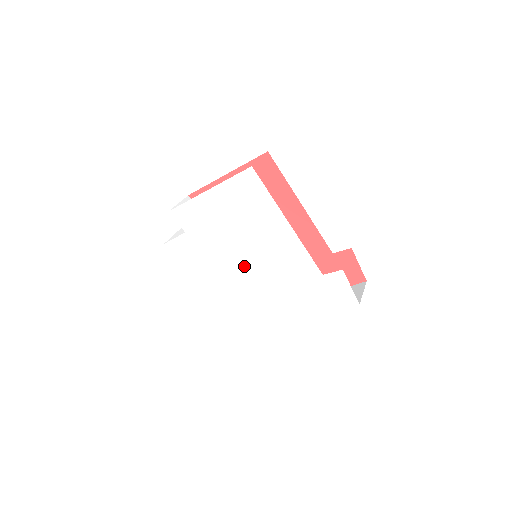
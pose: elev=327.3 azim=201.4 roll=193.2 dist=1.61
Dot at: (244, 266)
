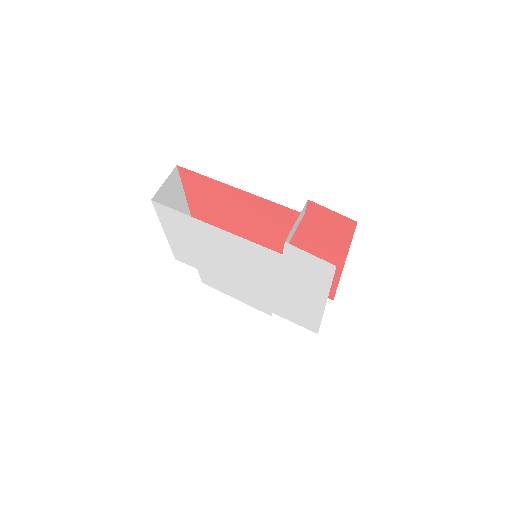
Dot at: (244, 275)
